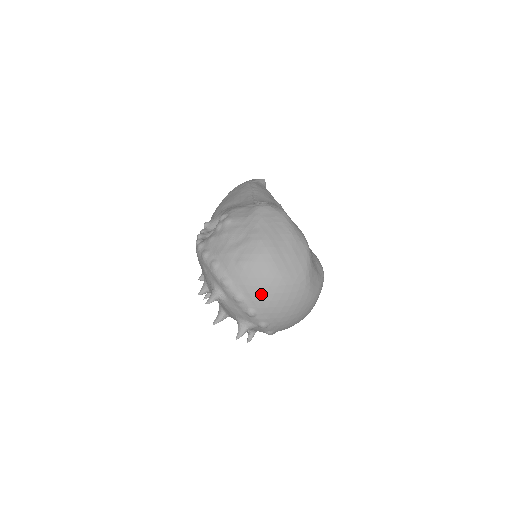
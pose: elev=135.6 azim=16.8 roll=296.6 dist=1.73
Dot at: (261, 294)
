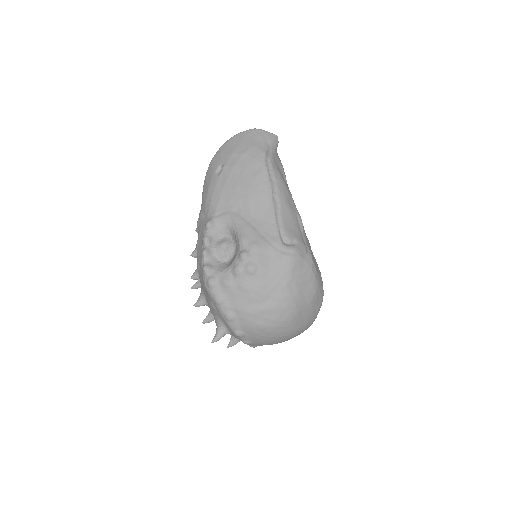
Dot at: (270, 343)
